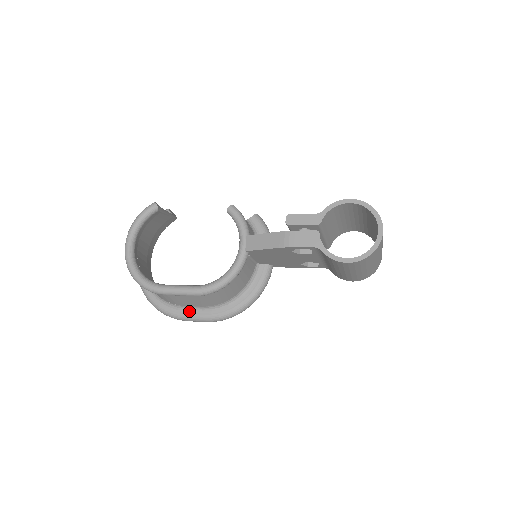
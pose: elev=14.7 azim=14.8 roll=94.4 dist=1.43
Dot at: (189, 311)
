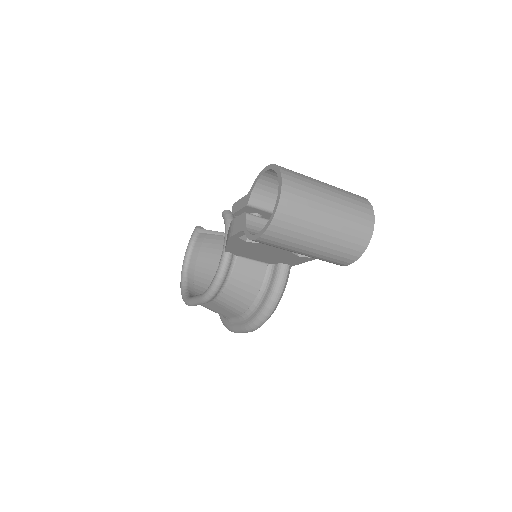
Dot at: (234, 322)
